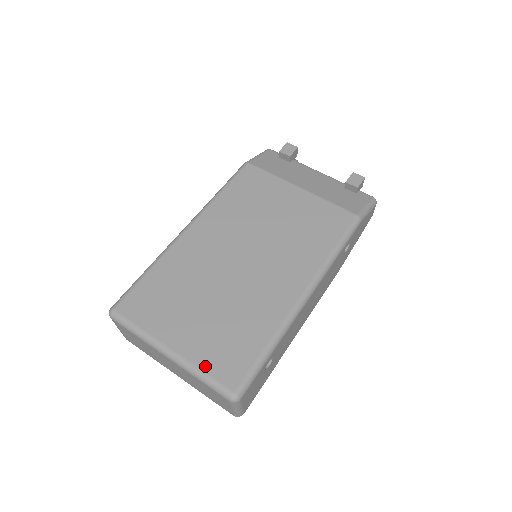
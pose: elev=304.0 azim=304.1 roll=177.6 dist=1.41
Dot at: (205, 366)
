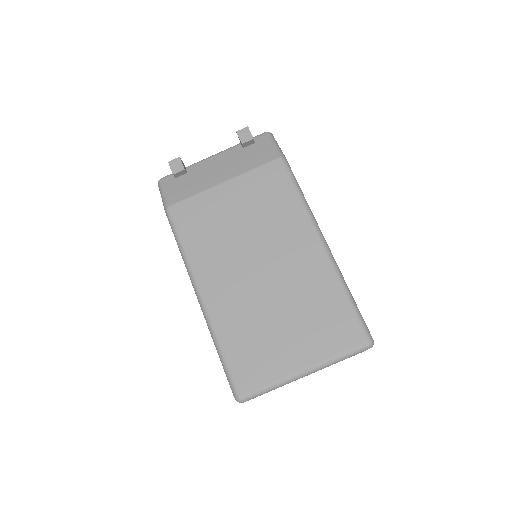
Dot at: (334, 351)
